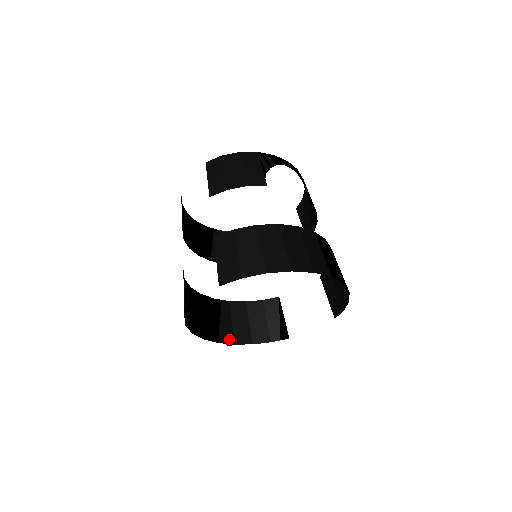
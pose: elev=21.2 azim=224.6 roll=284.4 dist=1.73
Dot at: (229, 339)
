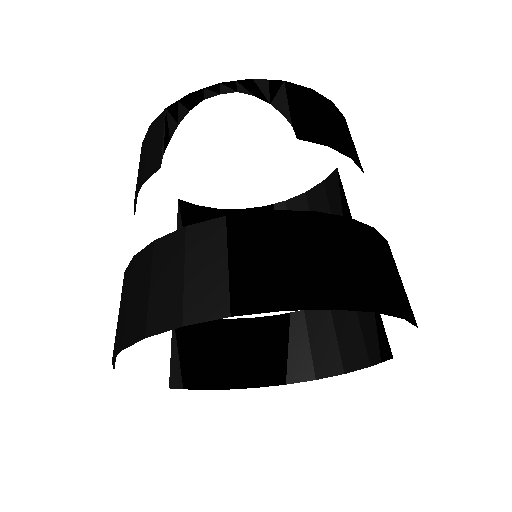
Dot at: (305, 373)
